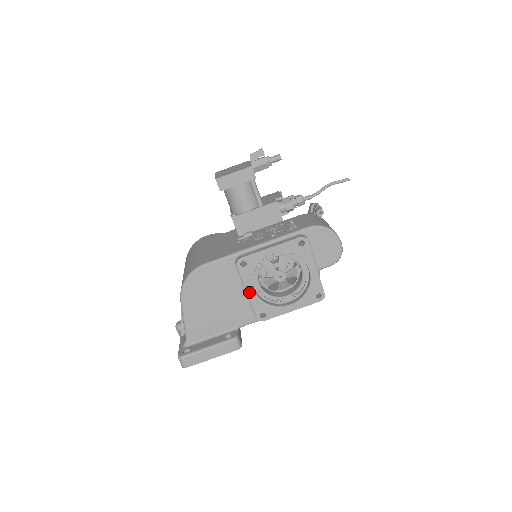
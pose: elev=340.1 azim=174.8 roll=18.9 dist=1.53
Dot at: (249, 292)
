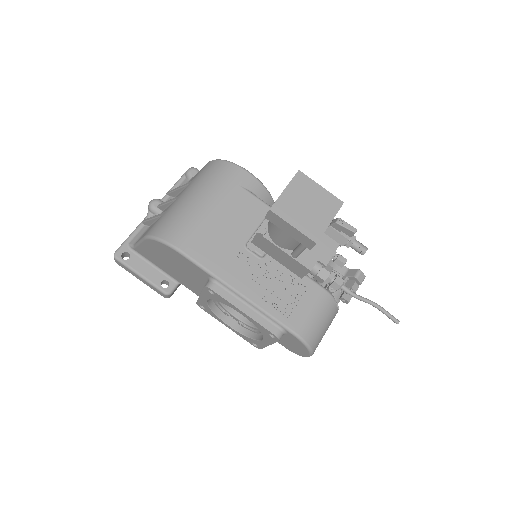
Dot at: (202, 297)
